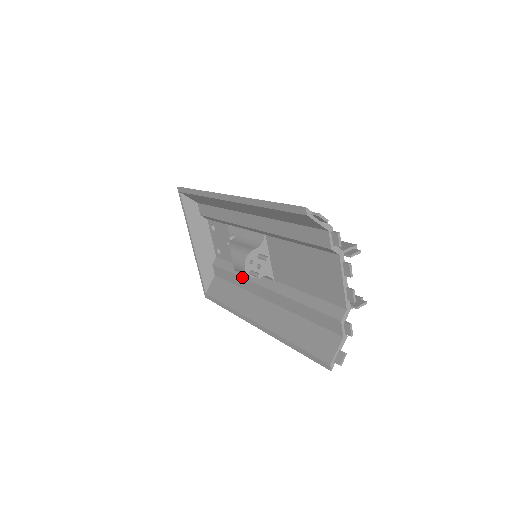
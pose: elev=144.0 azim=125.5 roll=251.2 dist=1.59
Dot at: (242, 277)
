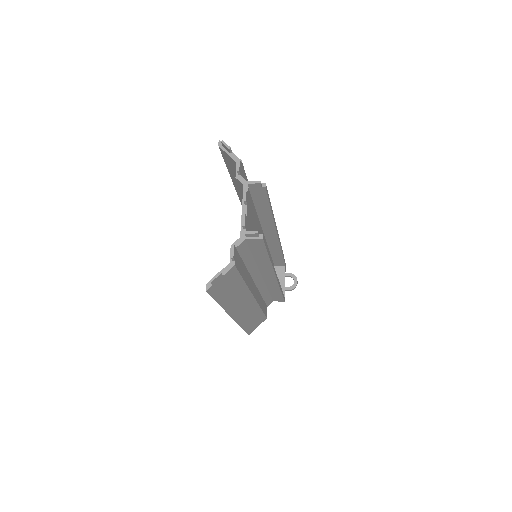
Dot at: occluded
